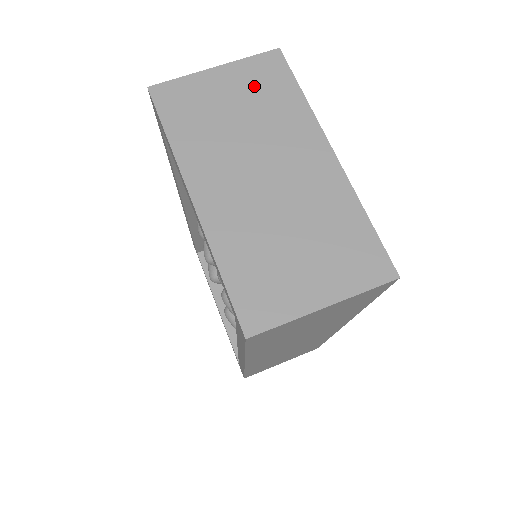
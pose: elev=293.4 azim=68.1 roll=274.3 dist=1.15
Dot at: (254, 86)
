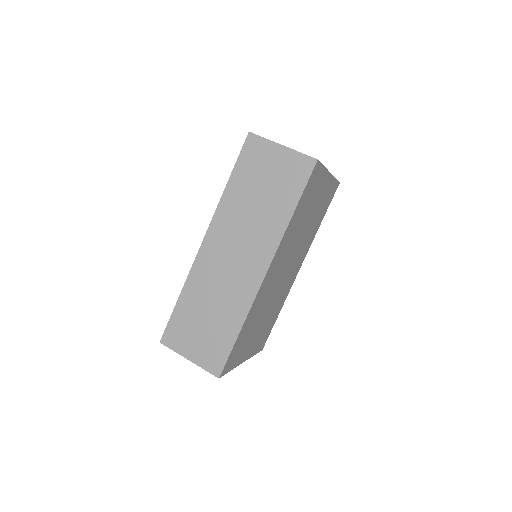
Dot at: occluded
